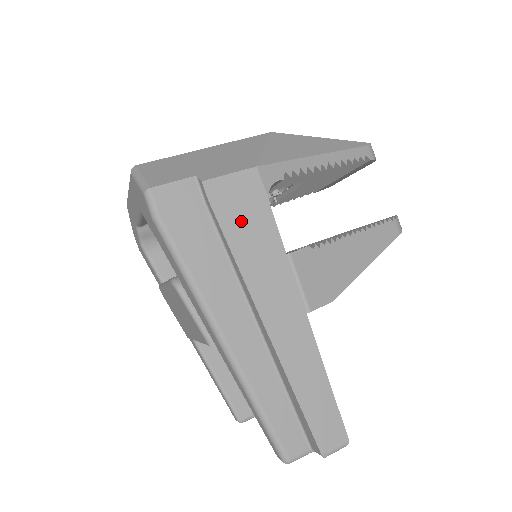
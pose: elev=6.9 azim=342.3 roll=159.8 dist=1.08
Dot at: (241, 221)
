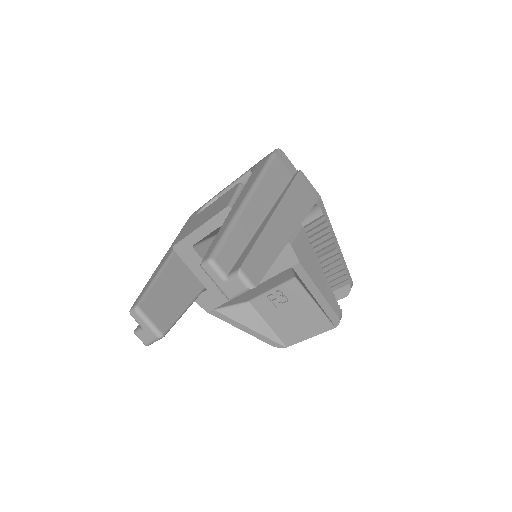
Dot at: (301, 191)
